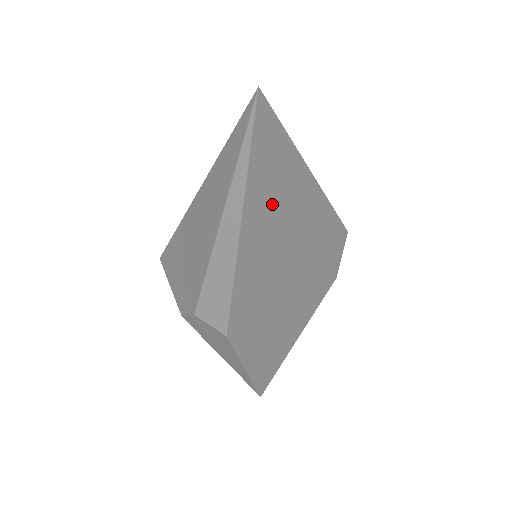
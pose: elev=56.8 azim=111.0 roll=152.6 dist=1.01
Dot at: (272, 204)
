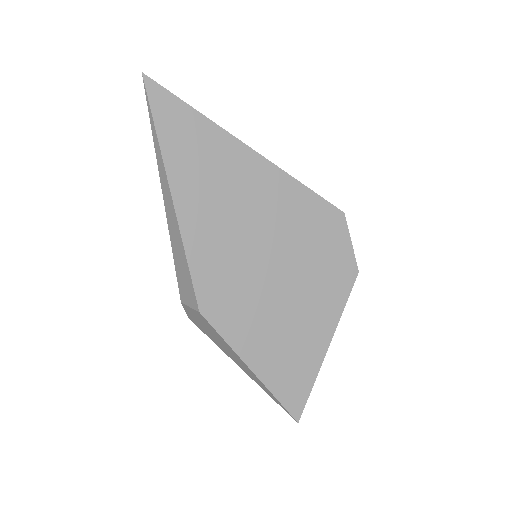
Dot at: (203, 171)
